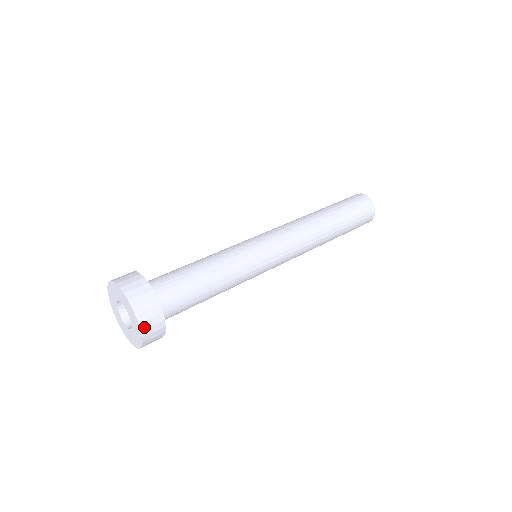
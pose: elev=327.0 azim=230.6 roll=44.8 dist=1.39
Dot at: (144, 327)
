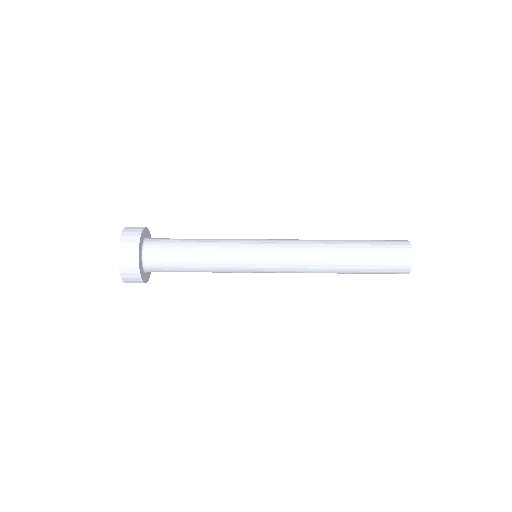
Dot at: (123, 271)
